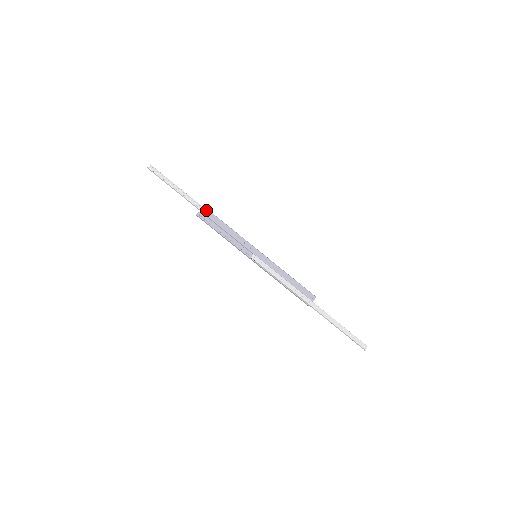
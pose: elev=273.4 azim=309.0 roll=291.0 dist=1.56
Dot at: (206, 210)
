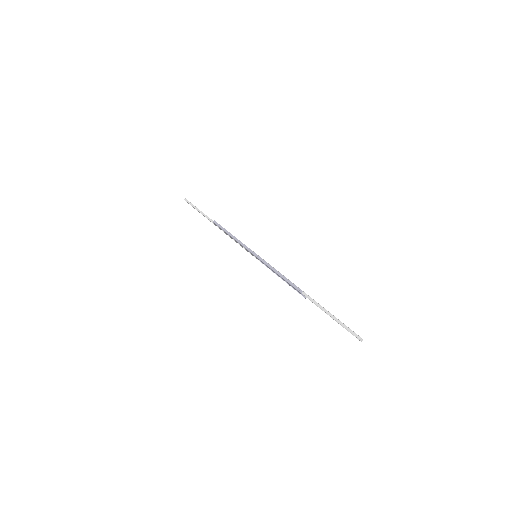
Dot at: occluded
